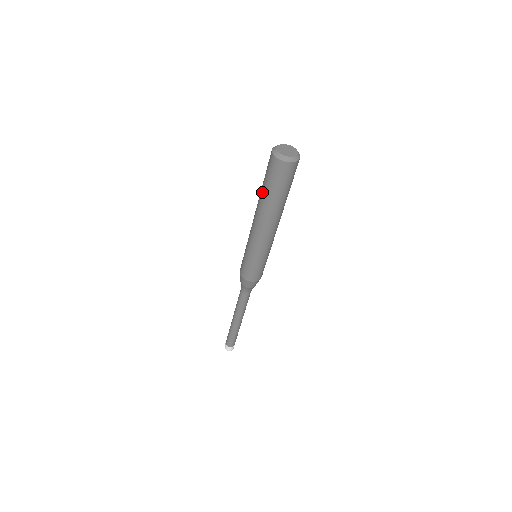
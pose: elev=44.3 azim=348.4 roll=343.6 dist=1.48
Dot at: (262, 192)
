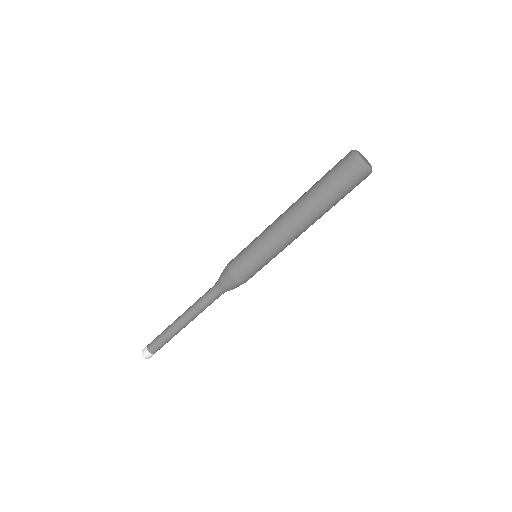
Dot at: (314, 185)
